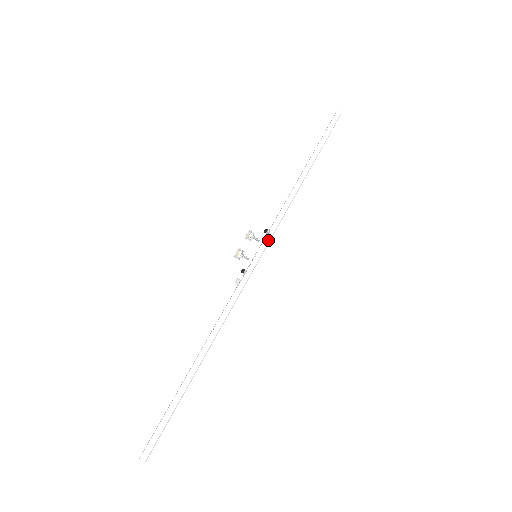
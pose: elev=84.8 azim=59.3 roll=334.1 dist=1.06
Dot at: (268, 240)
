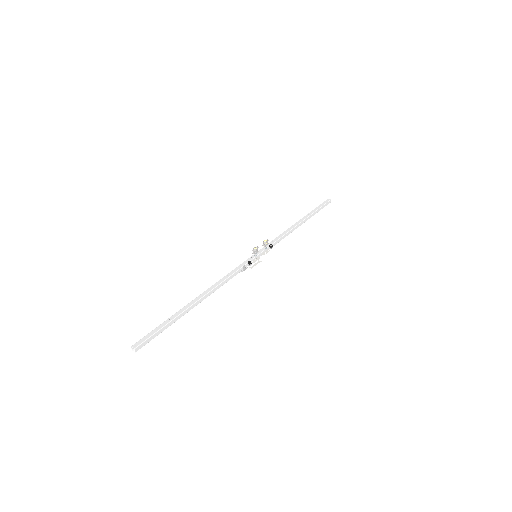
Dot at: (266, 251)
